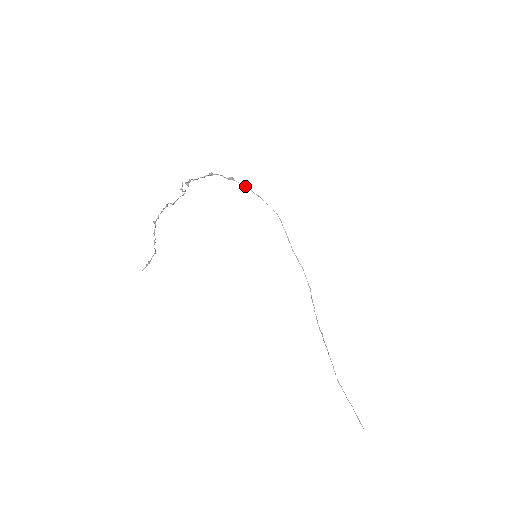
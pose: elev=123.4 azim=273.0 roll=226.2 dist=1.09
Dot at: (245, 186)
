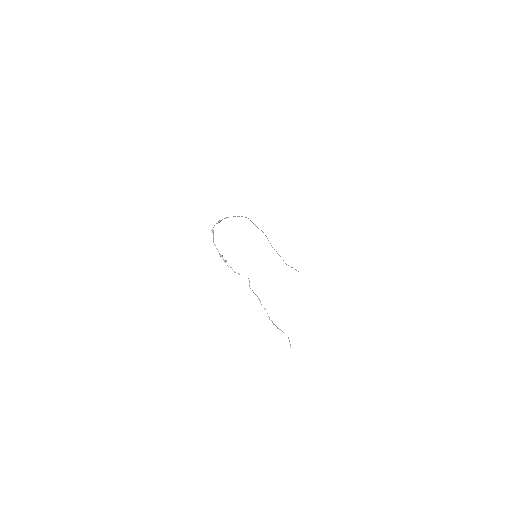
Dot at: occluded
